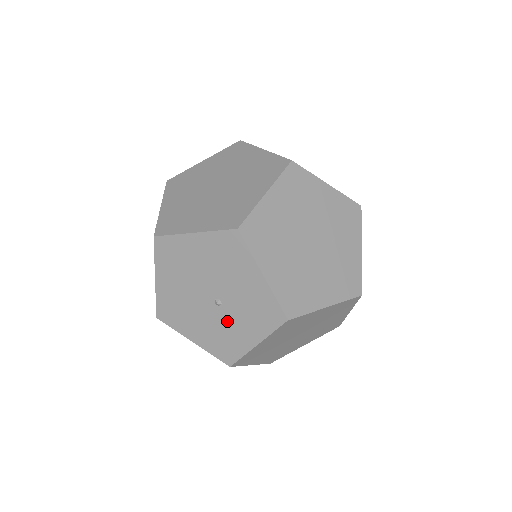
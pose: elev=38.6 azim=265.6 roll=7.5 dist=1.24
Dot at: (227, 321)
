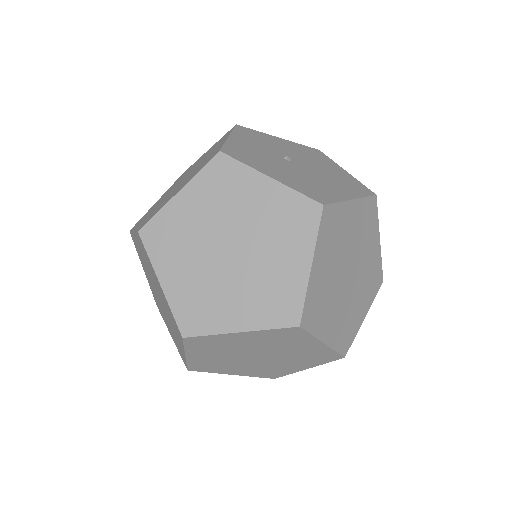
Dot at: occluded
